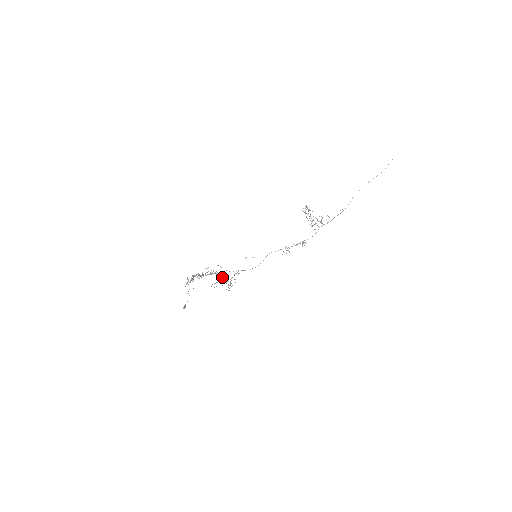
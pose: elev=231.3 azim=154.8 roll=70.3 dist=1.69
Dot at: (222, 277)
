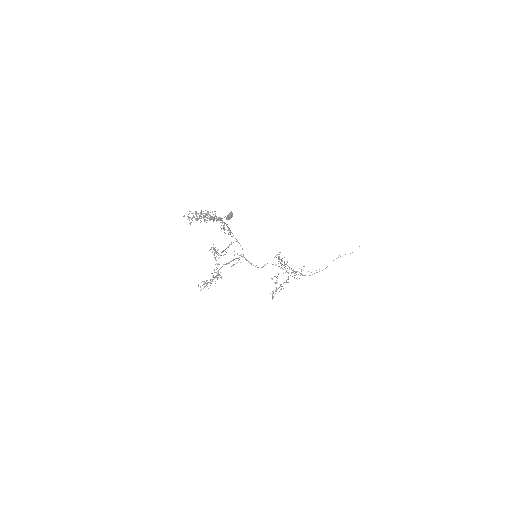
Dot at: occluded
